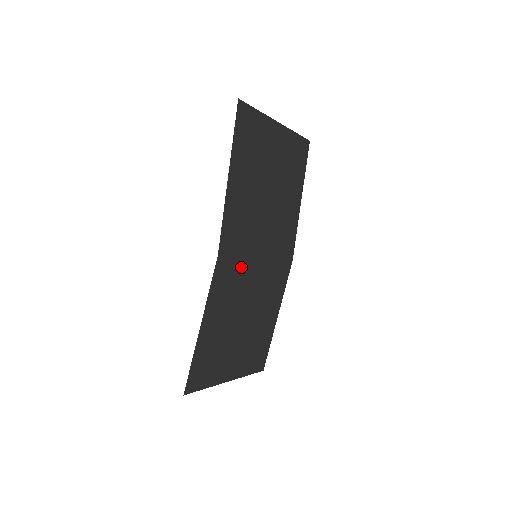
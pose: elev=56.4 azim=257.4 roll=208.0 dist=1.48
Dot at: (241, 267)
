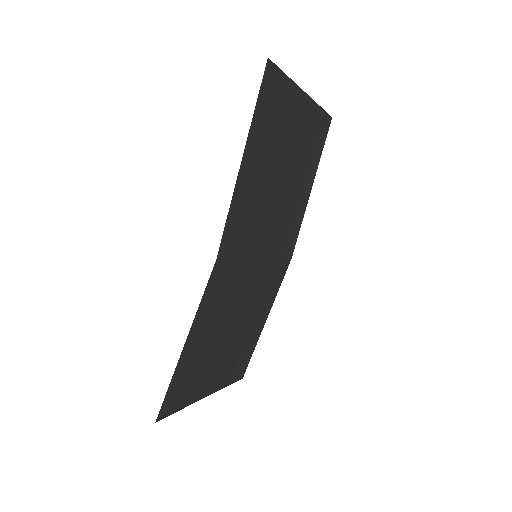
Dot at: (239, 271)
